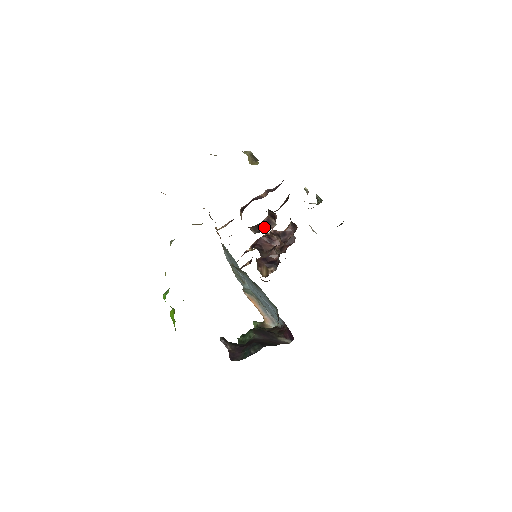
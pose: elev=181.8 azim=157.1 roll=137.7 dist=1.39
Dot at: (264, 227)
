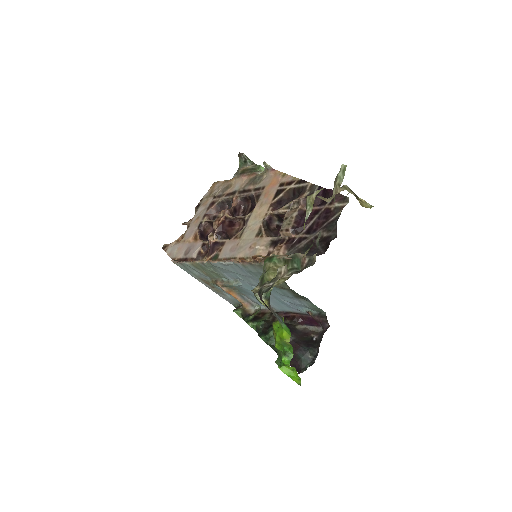
Dot at: (270, 228)
